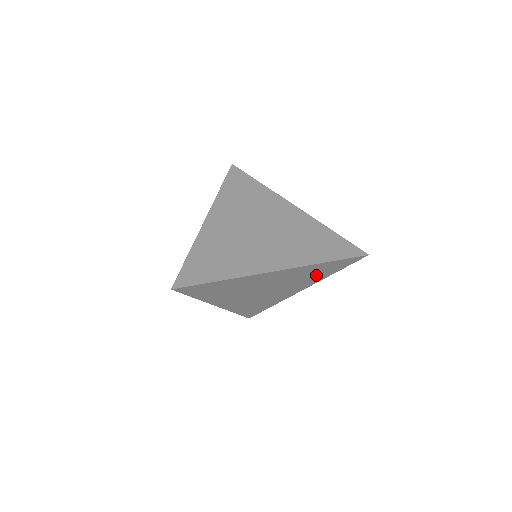
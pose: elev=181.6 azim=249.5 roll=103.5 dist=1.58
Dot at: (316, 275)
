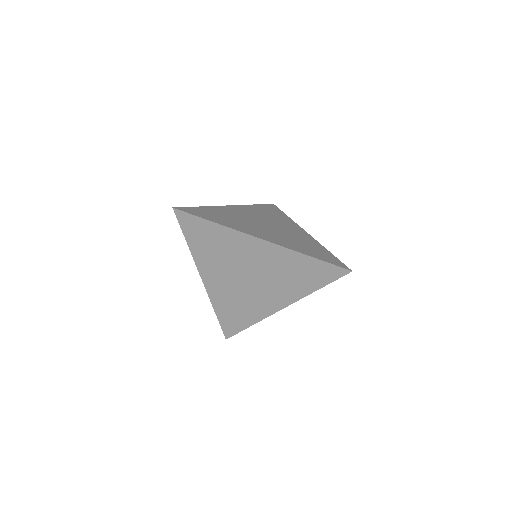
Dot at: (299, 281)
